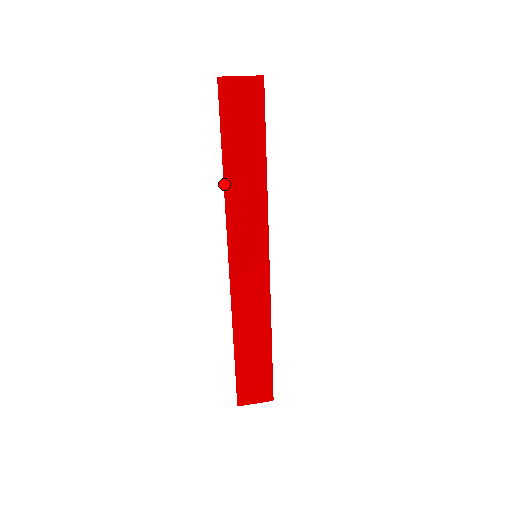
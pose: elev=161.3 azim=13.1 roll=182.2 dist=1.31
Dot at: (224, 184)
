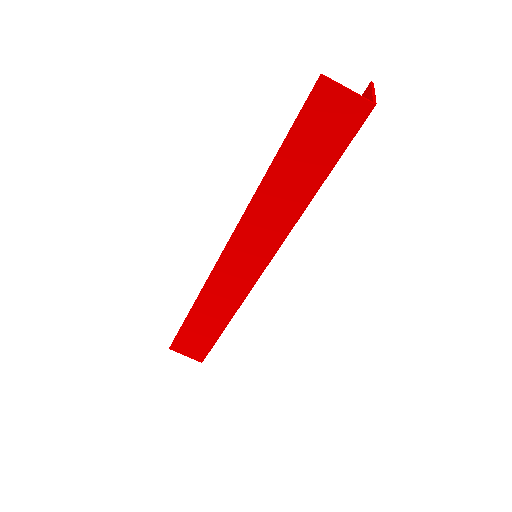
Dot at: (260, 184)
